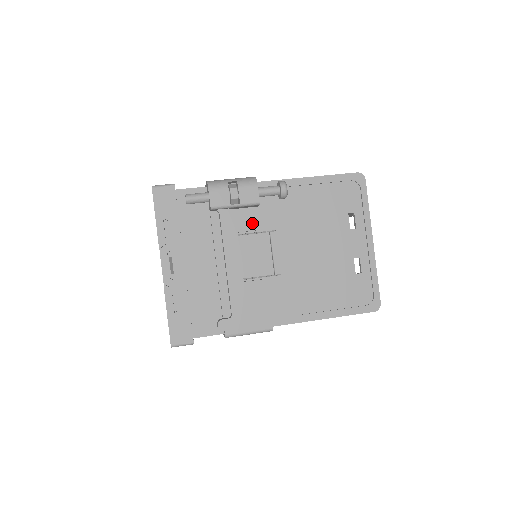
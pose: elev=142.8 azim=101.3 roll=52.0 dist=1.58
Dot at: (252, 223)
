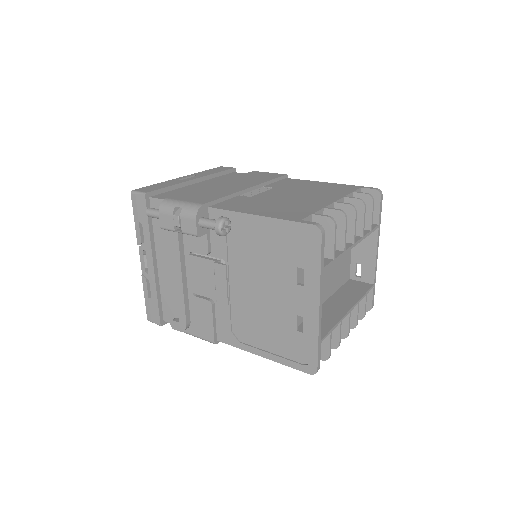
Dot at: (202, 248)
